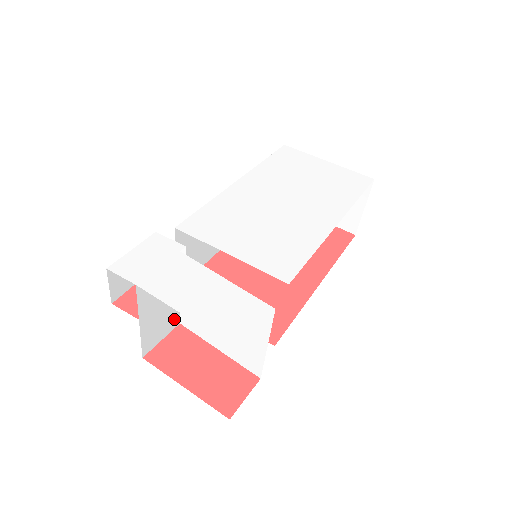
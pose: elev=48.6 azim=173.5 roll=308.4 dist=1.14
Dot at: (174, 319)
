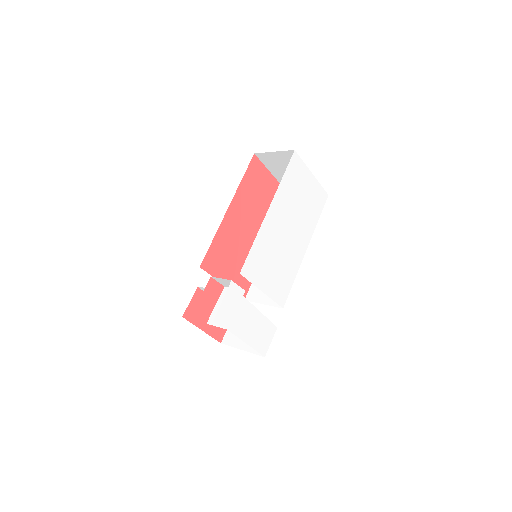
Dot at: occluded
